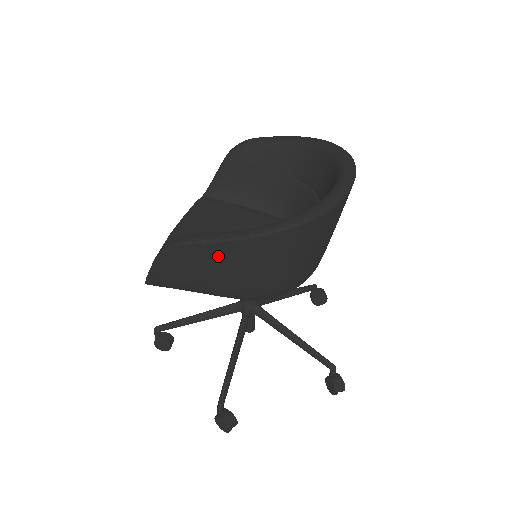
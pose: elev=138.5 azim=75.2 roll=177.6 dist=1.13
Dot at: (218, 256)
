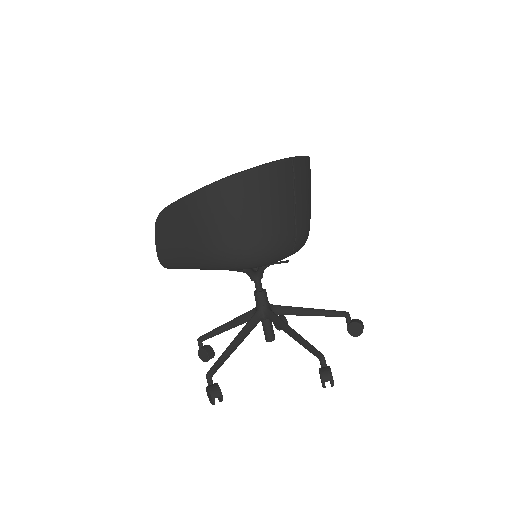
Dot at: (182, 216)
